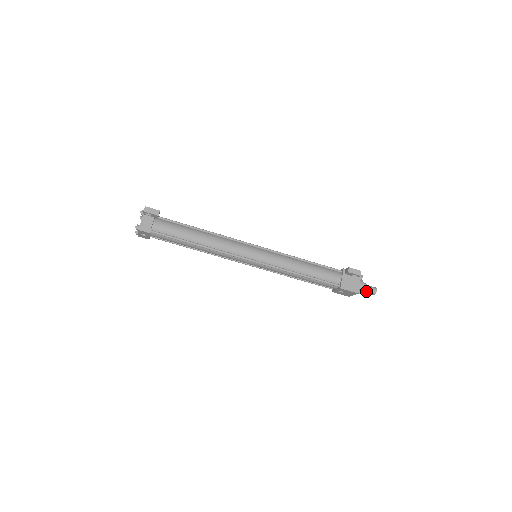
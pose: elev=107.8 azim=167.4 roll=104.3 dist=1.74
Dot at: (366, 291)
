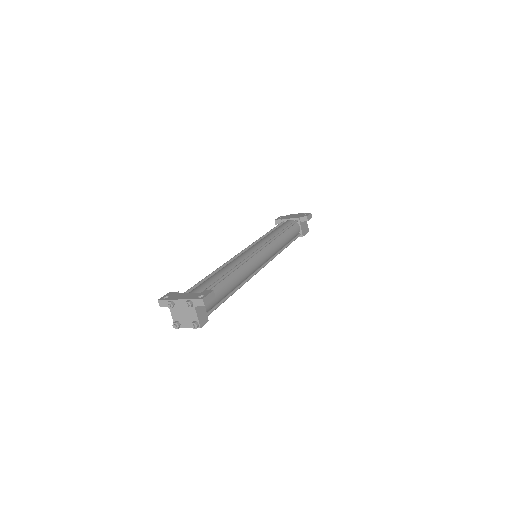
Dot at: occluded
